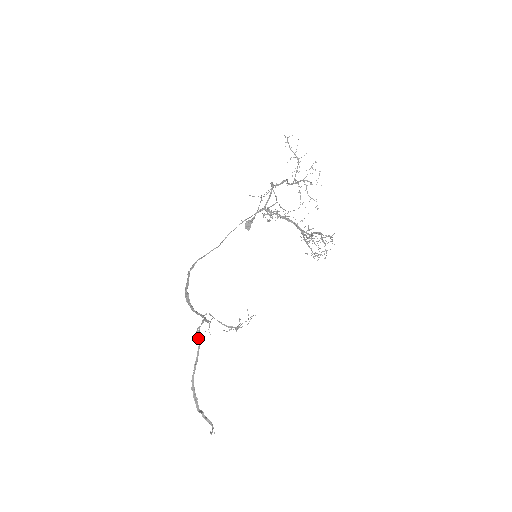
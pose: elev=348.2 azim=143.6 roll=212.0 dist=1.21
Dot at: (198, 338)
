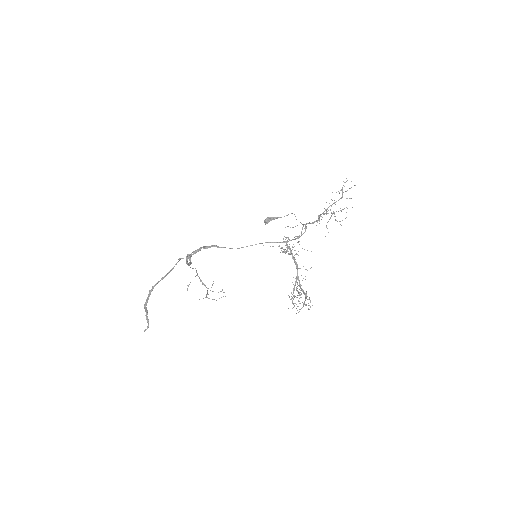
Dot at: (176, 263)
